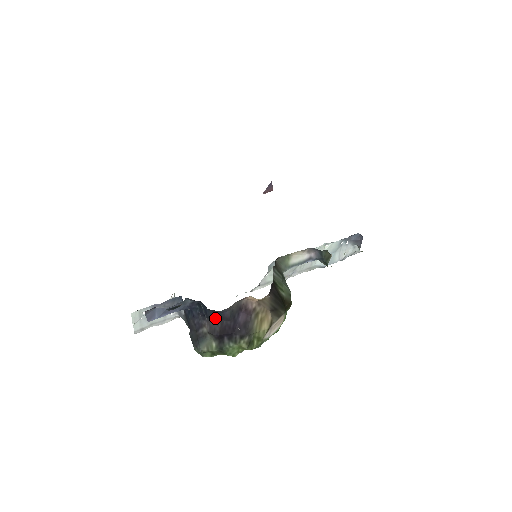
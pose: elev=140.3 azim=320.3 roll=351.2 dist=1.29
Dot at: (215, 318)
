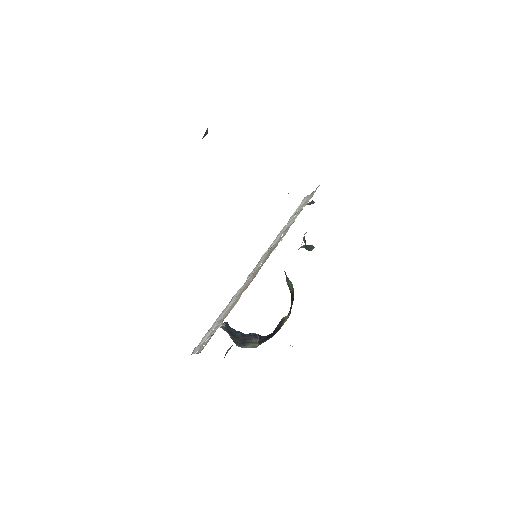
Dot at: (265, 336)
